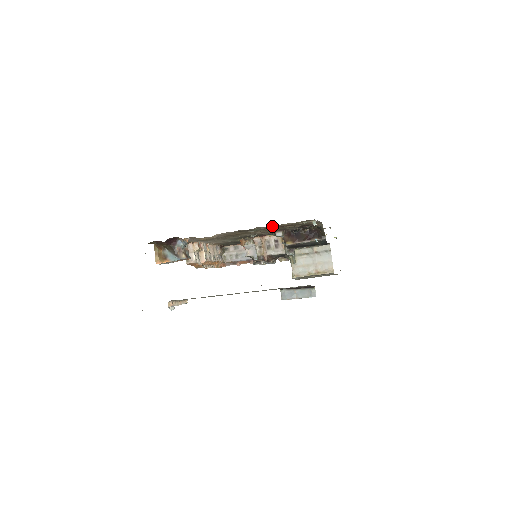
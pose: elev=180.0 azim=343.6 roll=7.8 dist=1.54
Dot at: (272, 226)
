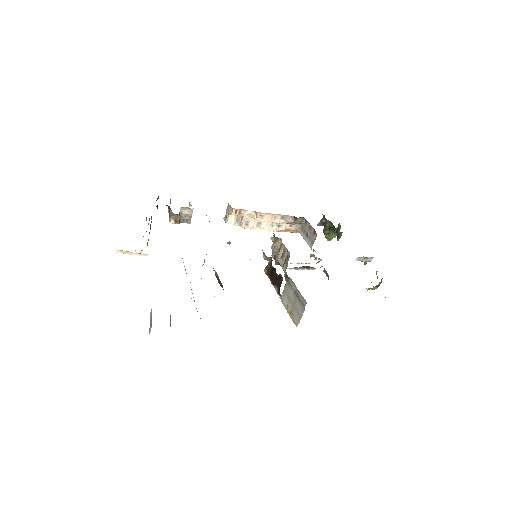
Dot at: occluded
